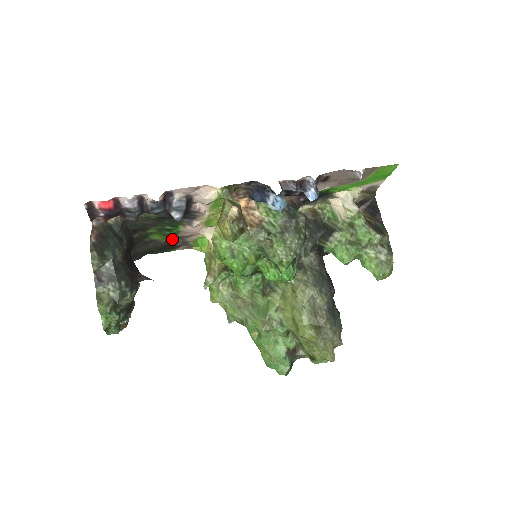
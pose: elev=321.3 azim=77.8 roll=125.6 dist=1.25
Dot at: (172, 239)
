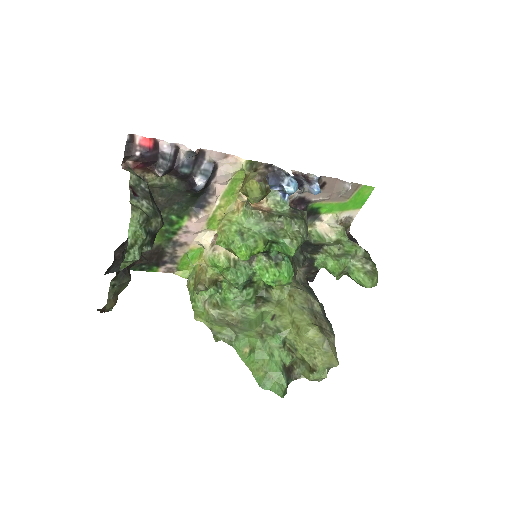
Dot at: (165, 245)
